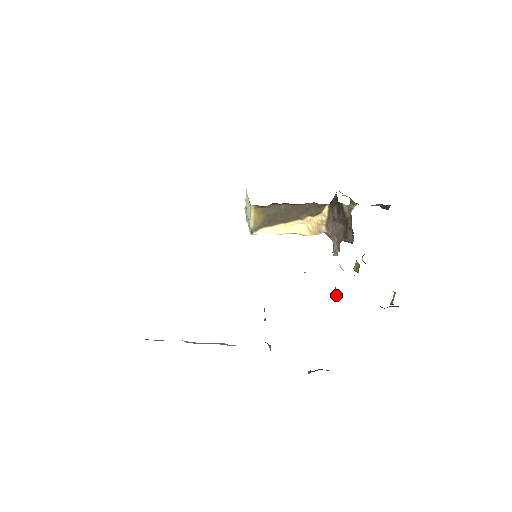
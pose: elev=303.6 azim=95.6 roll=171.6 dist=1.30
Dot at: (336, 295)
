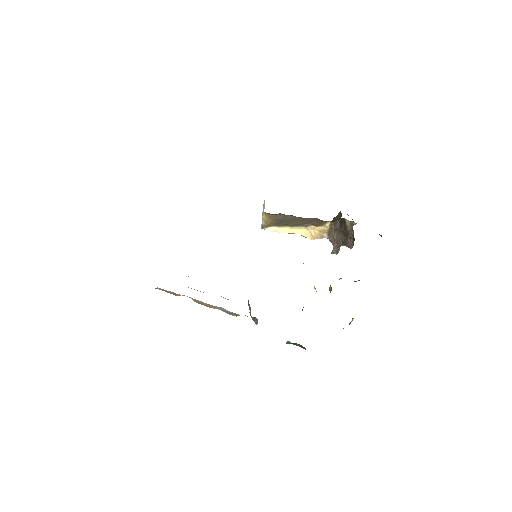
Dot at: occluded
